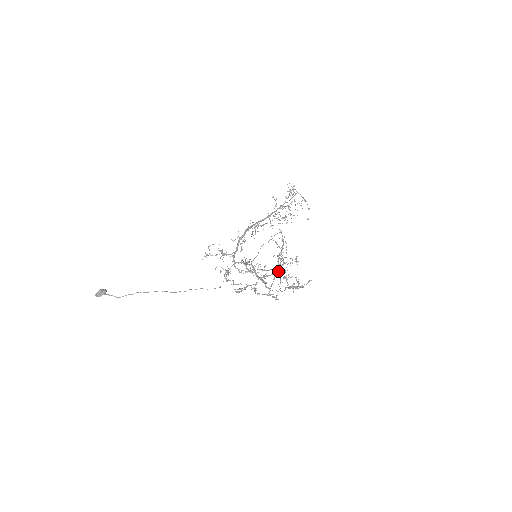
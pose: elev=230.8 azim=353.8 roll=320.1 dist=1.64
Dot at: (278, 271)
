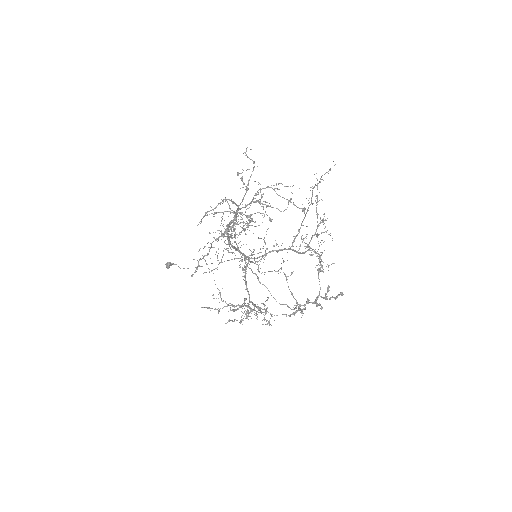
Dot at: (253, 309)
